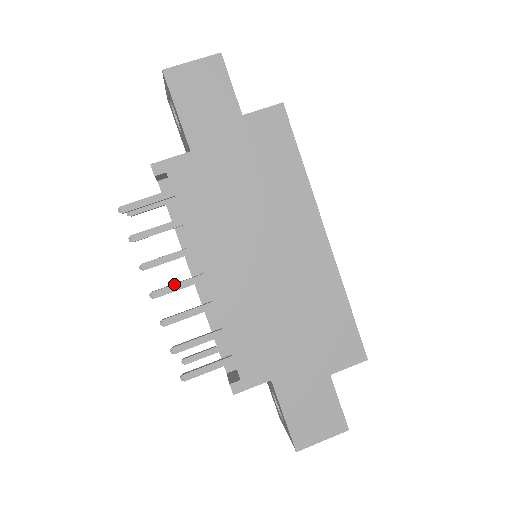
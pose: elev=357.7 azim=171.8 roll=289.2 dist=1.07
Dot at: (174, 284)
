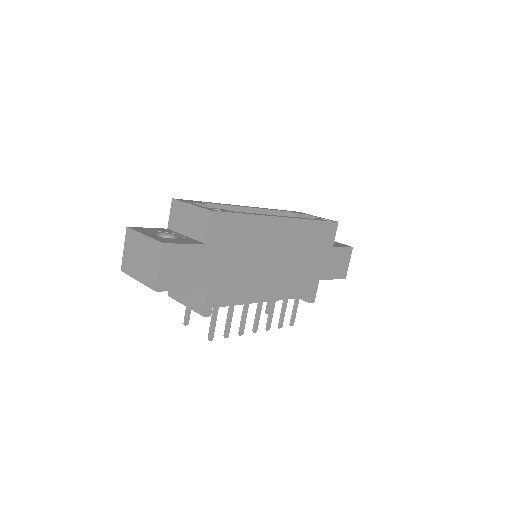
Dot at: (257, 318)
